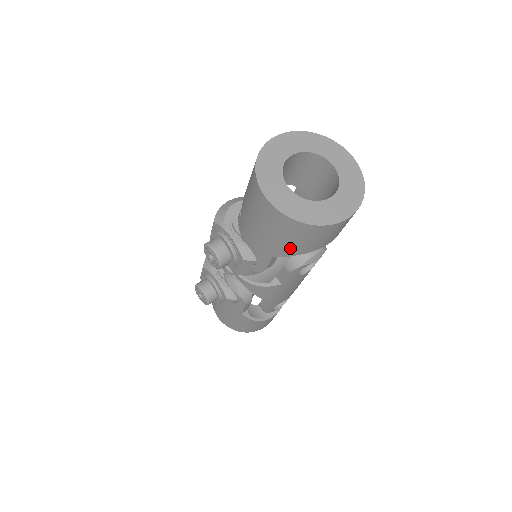
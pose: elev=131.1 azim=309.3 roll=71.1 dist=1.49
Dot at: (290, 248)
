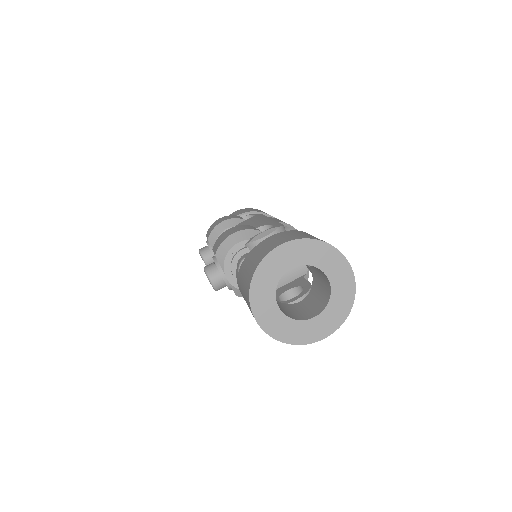
Dot at: occluded
